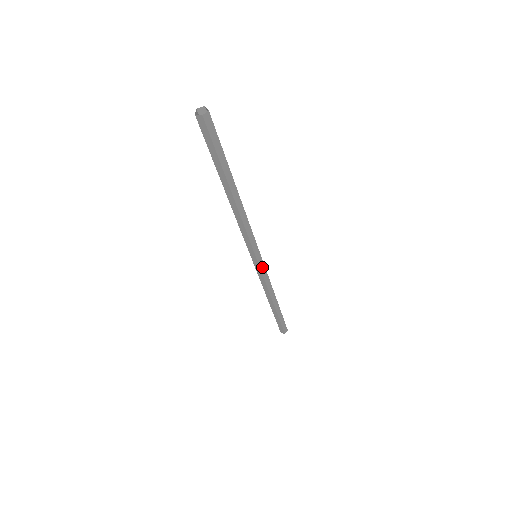
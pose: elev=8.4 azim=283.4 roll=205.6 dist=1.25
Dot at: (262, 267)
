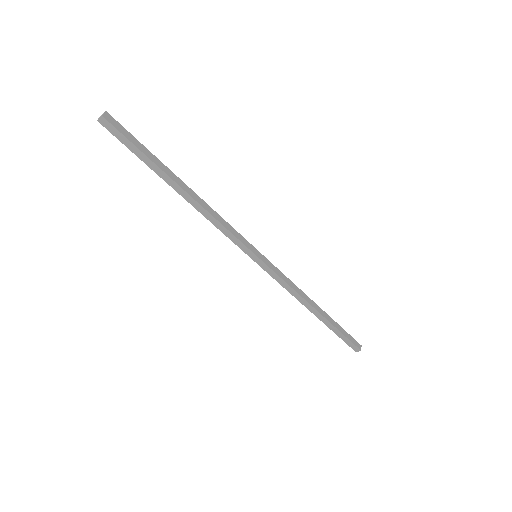
Dot at: (268, 269)
